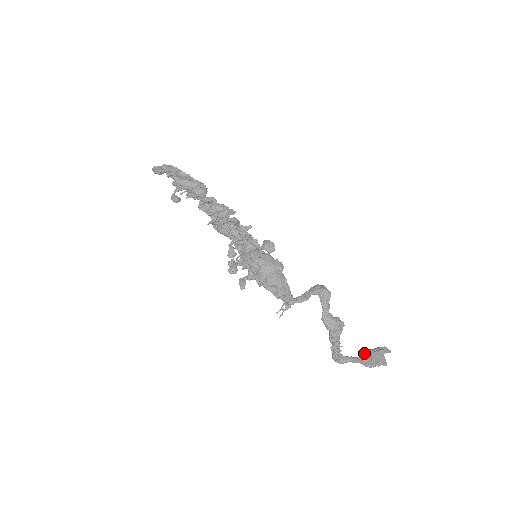
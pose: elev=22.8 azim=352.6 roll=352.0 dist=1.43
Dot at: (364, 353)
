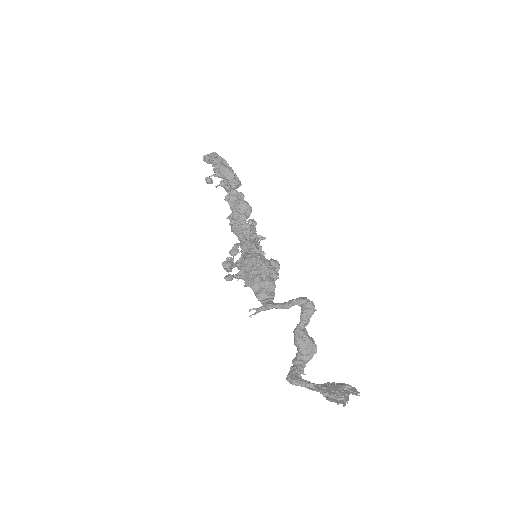
Dot at: occluded
